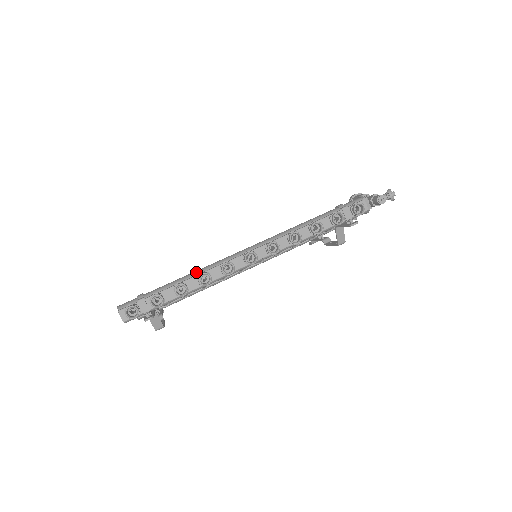
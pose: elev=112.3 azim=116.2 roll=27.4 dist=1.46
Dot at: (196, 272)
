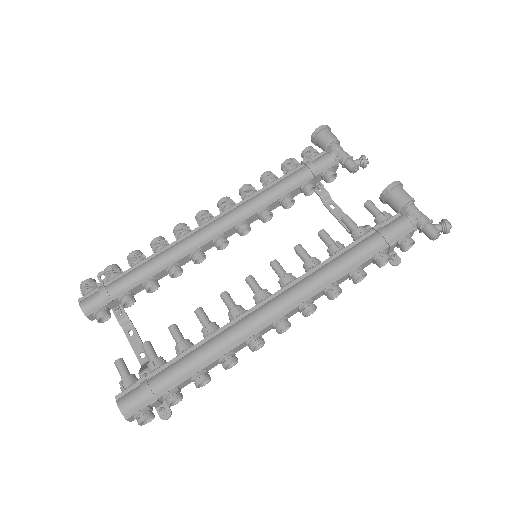
Dot at: (215, 350)
